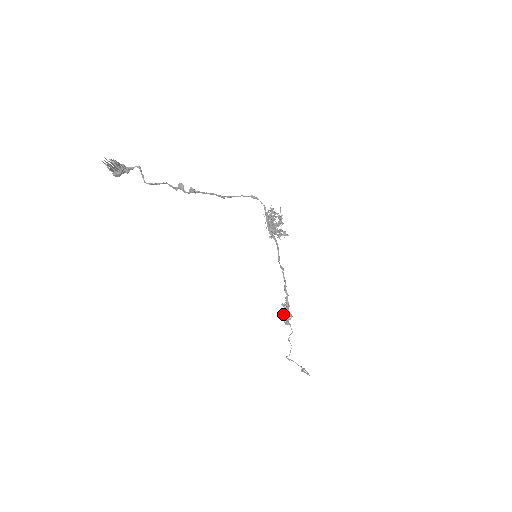
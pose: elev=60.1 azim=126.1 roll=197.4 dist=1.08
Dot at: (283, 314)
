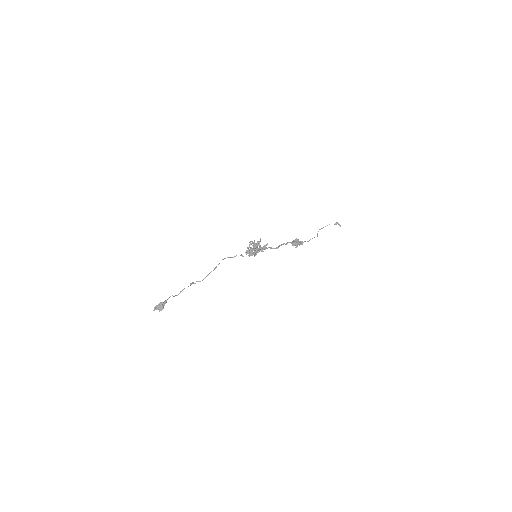
Dot at: occluded
